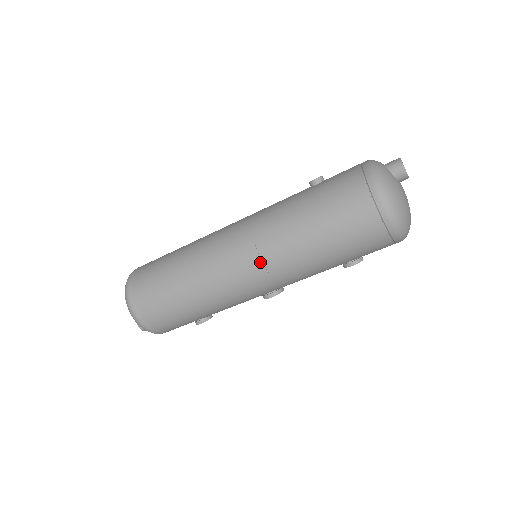
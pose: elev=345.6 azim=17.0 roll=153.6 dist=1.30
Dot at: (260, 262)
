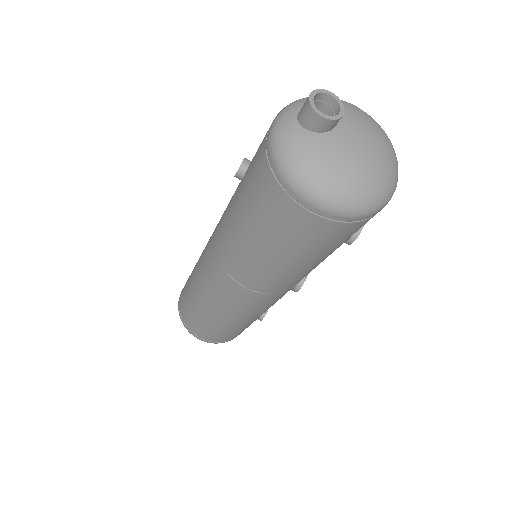
Dot at: (247, 290)
